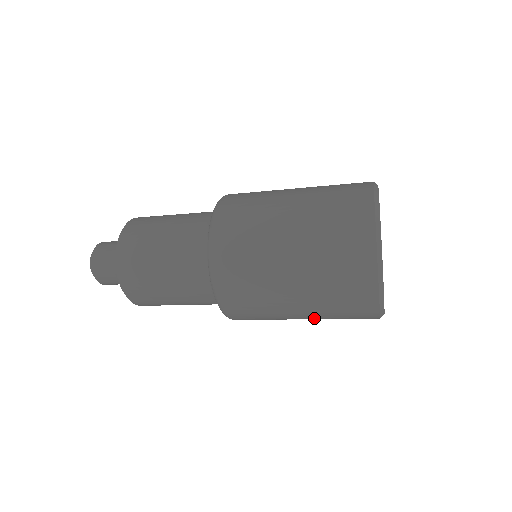
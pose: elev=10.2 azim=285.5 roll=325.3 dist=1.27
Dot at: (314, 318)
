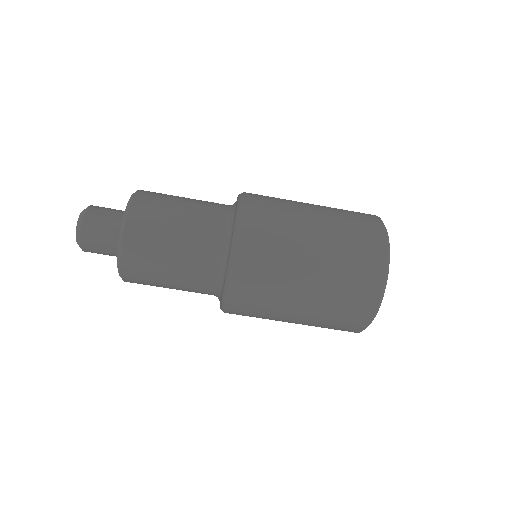
Dot at: (308, 320)
